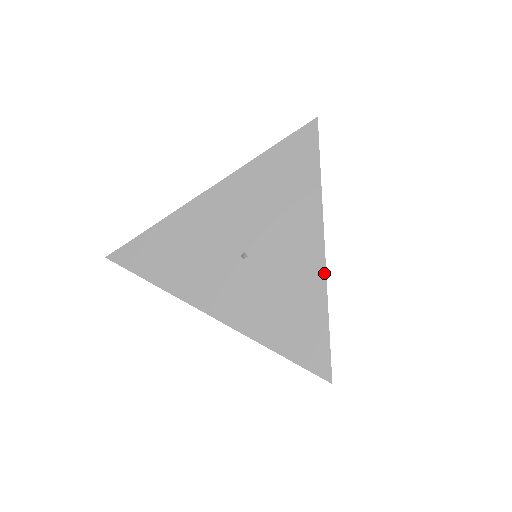
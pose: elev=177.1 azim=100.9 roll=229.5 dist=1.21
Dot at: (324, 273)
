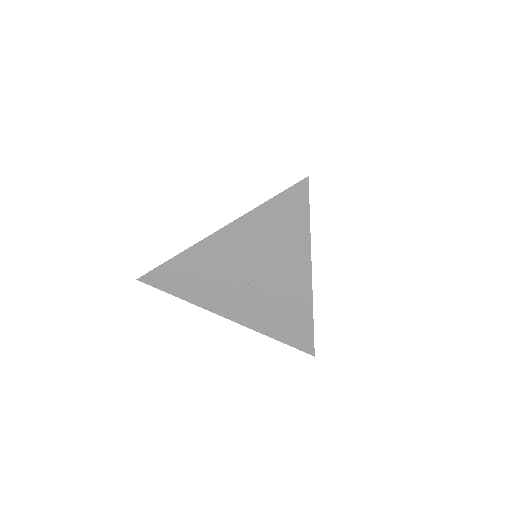
Dot at: (311, 295)
